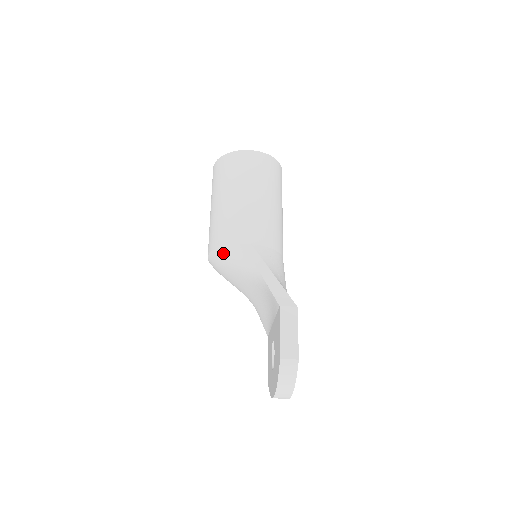
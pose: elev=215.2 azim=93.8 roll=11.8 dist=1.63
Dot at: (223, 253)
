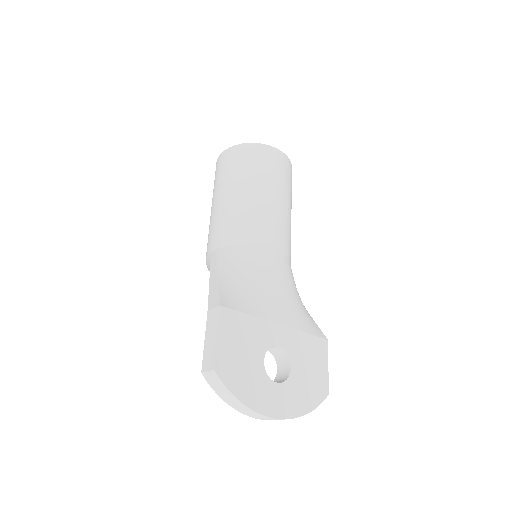
Dot at: occluded
